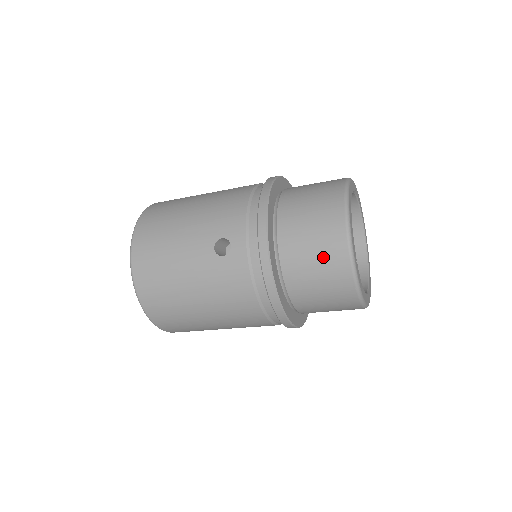
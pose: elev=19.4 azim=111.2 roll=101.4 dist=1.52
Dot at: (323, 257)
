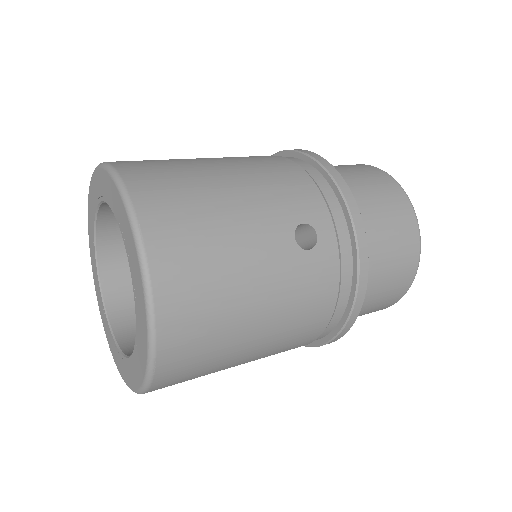
Dot at: (399, 250)
